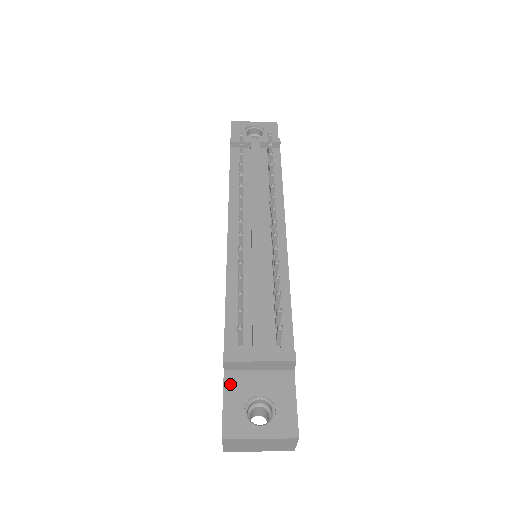
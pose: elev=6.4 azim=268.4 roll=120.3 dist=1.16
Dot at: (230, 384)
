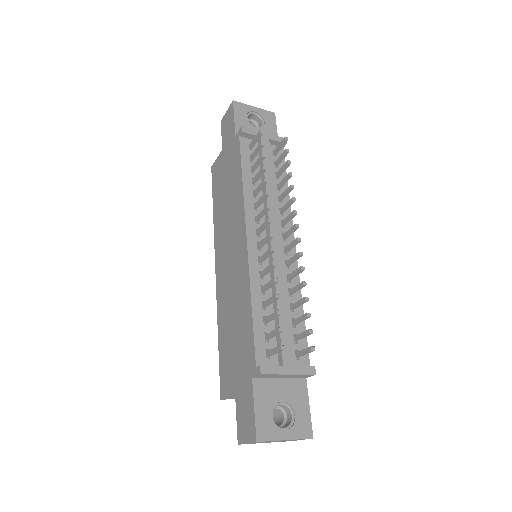
Dot at: (258, 391)
